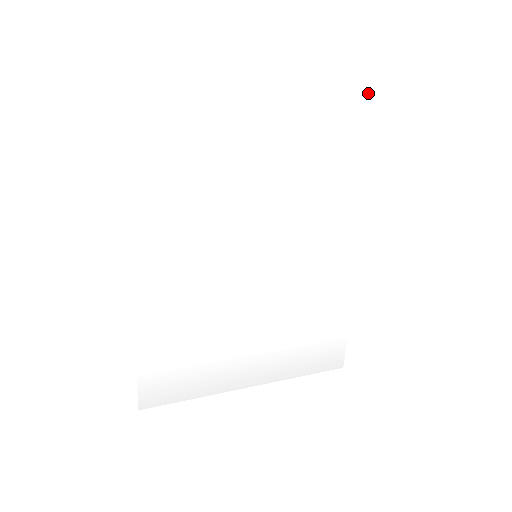
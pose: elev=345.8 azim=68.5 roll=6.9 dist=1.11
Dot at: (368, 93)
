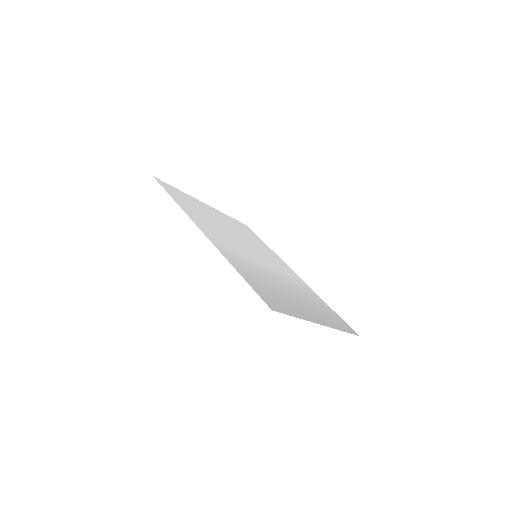
Dot at: (243, 224)
